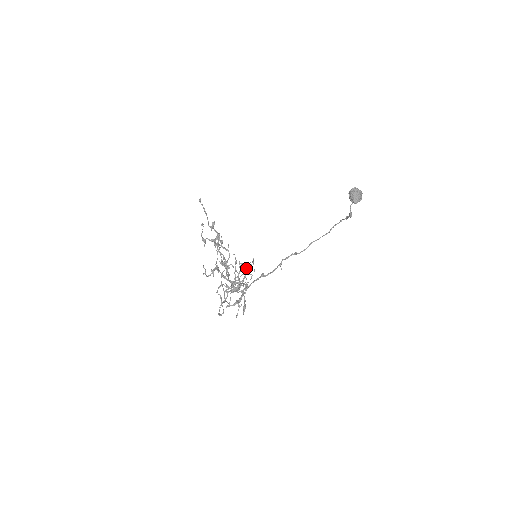
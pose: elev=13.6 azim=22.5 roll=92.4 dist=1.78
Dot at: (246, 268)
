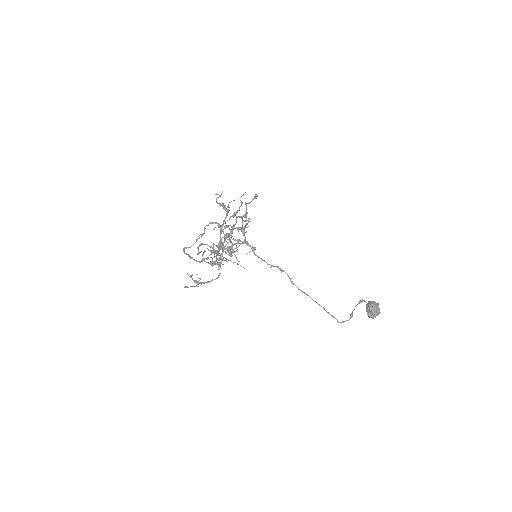
Dot at: occluded
